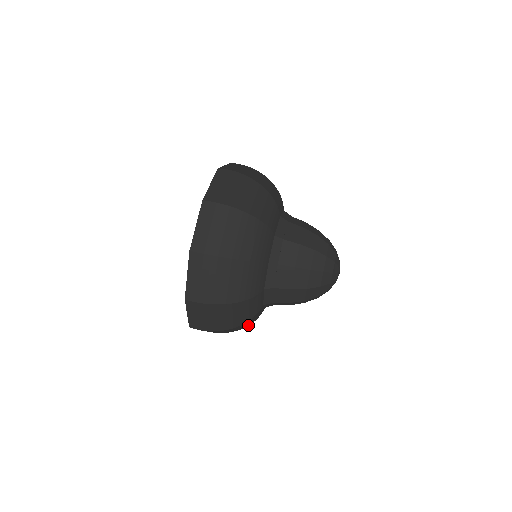
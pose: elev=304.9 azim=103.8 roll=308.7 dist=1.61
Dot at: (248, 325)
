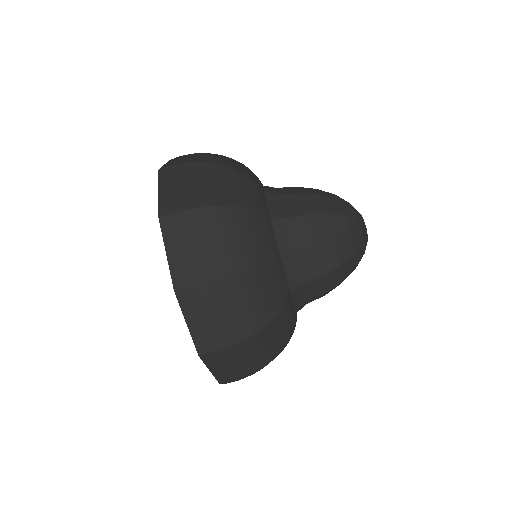
Dot at: occluded
